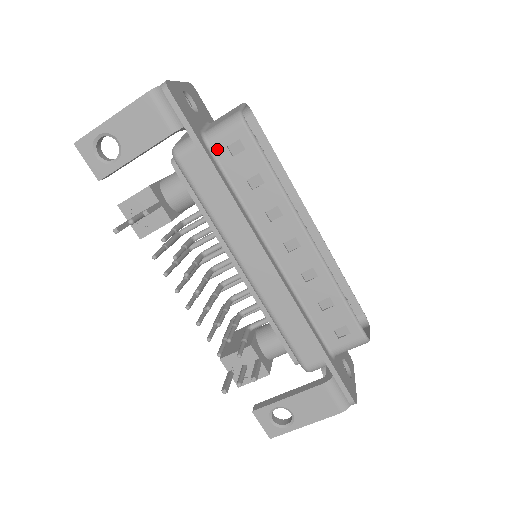
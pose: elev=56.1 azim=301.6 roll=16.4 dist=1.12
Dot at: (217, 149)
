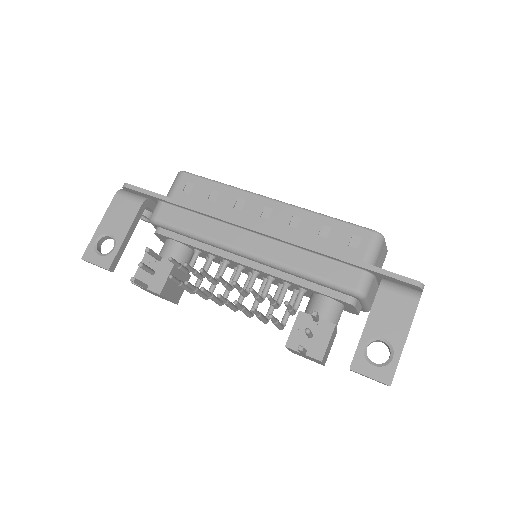
Dot at: (177, 197)
